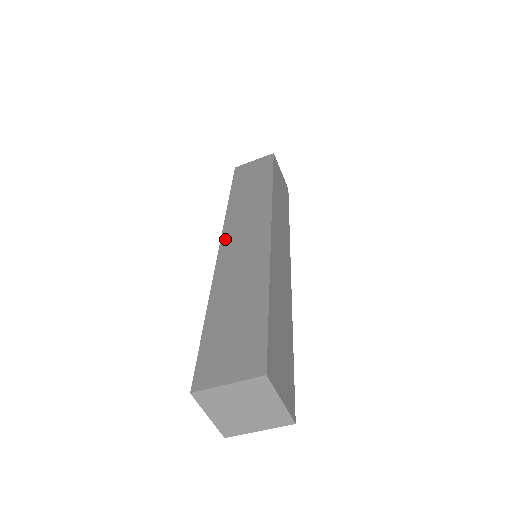
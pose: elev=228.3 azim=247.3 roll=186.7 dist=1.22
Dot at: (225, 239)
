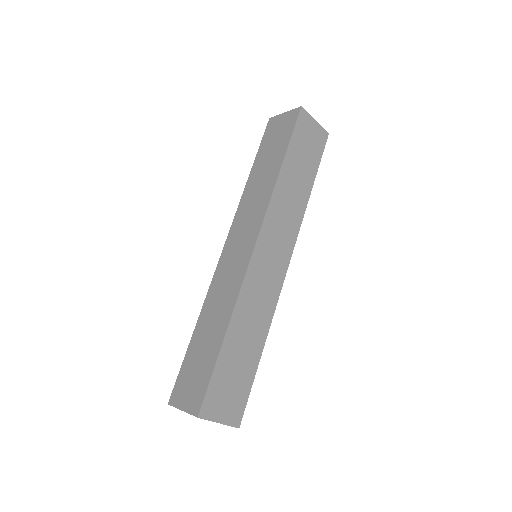
Dot at: (227, 243)
